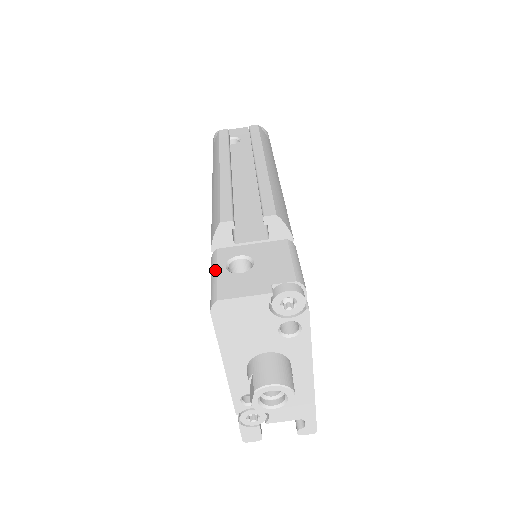
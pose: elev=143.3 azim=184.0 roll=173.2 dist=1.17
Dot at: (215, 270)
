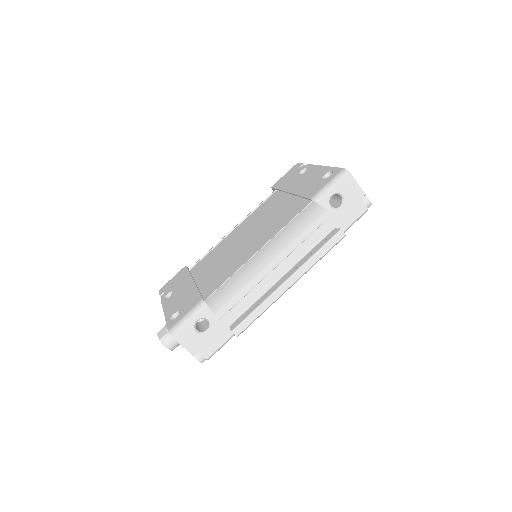
Dot at: (192, 318)
